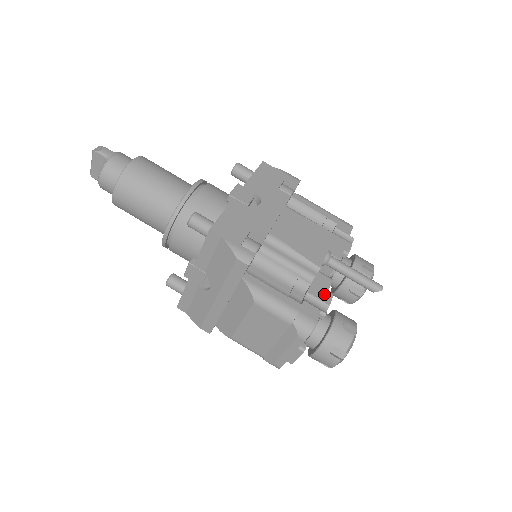
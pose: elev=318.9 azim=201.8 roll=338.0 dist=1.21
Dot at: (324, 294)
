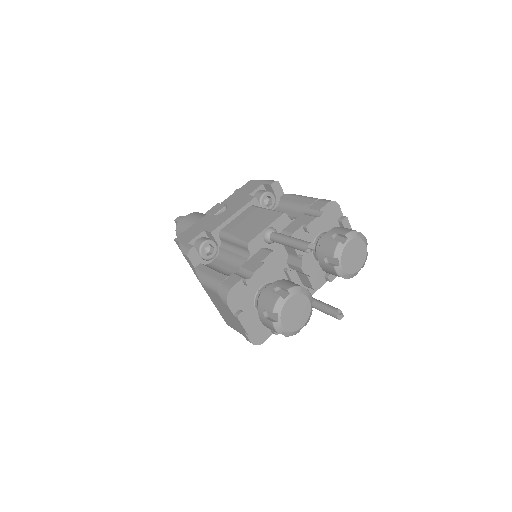
Dot at: (255, 265)
